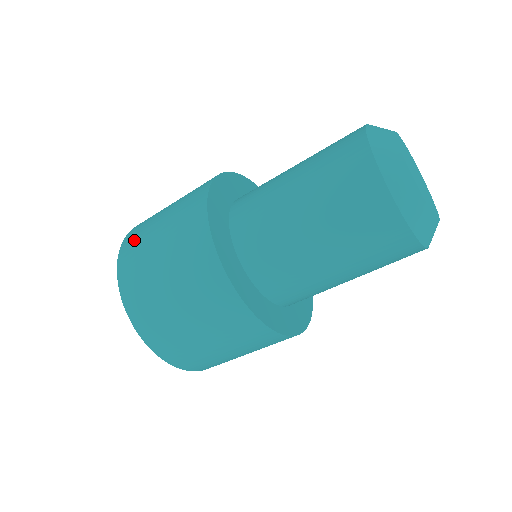
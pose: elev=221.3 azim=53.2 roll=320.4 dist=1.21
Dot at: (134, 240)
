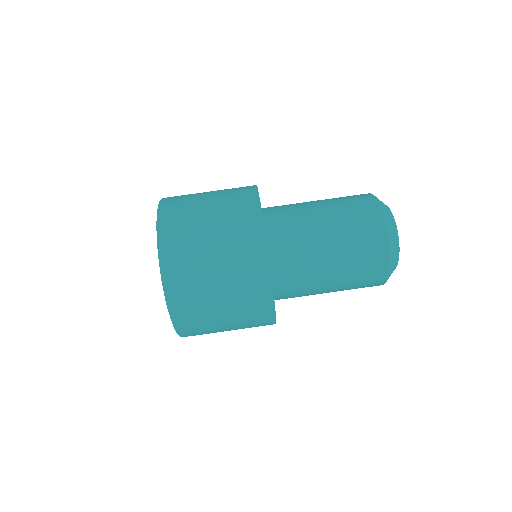
Dot at: (176, 212)
